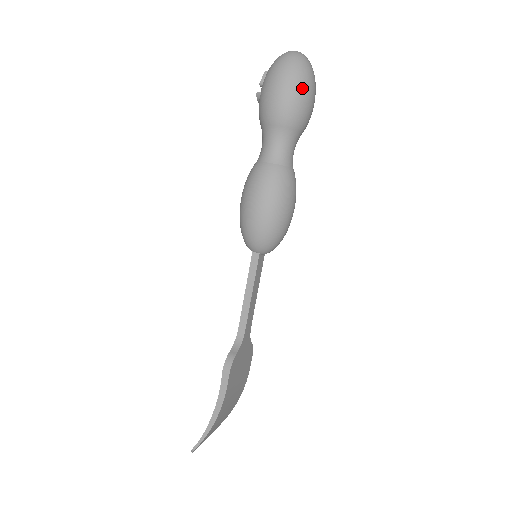
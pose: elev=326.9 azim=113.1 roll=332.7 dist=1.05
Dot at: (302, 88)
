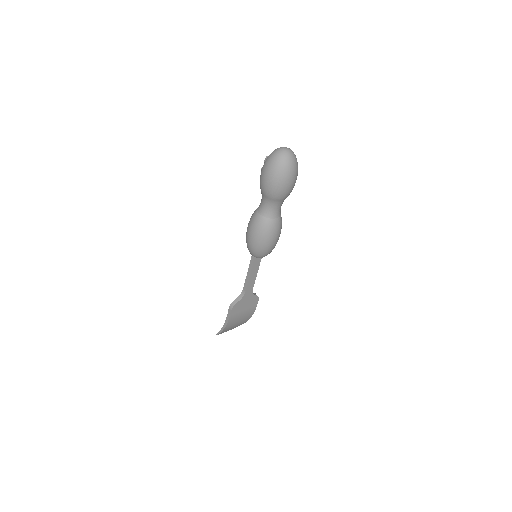
Dot at: (278, 180)
